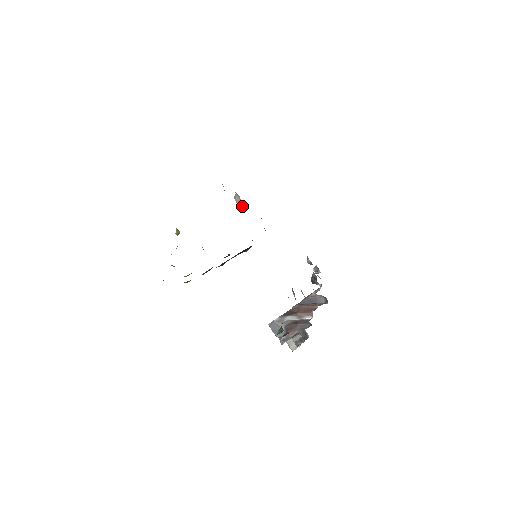
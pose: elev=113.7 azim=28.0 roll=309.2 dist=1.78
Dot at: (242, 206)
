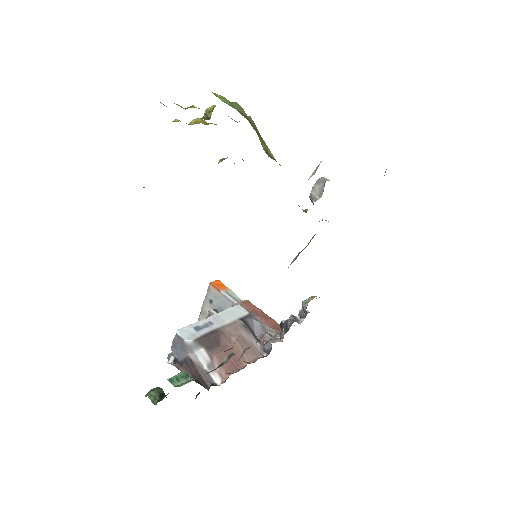
Dot at: occluded
